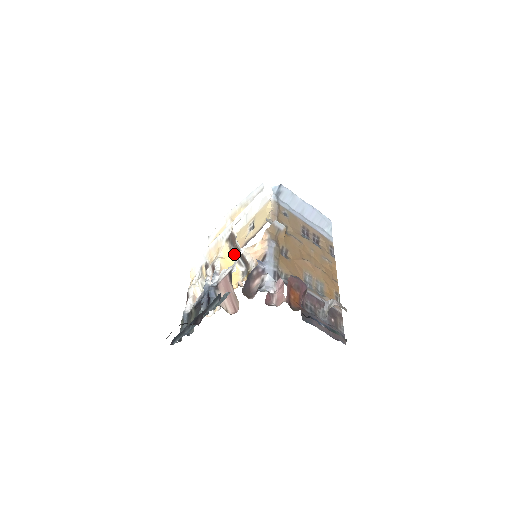
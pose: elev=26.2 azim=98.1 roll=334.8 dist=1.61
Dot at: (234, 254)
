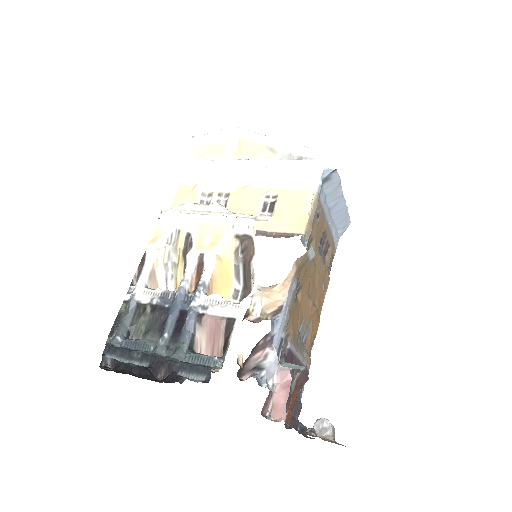
Dot at: (237, 262)
